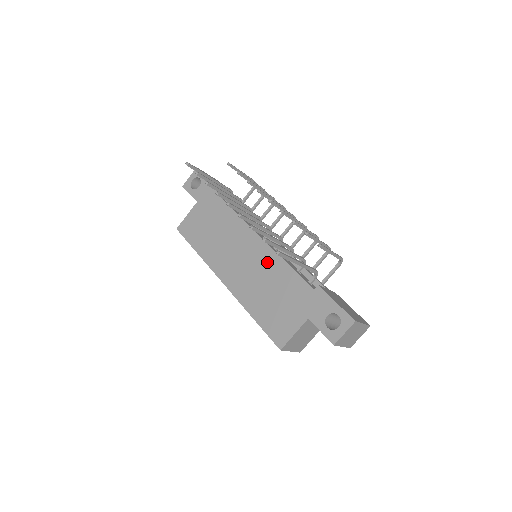
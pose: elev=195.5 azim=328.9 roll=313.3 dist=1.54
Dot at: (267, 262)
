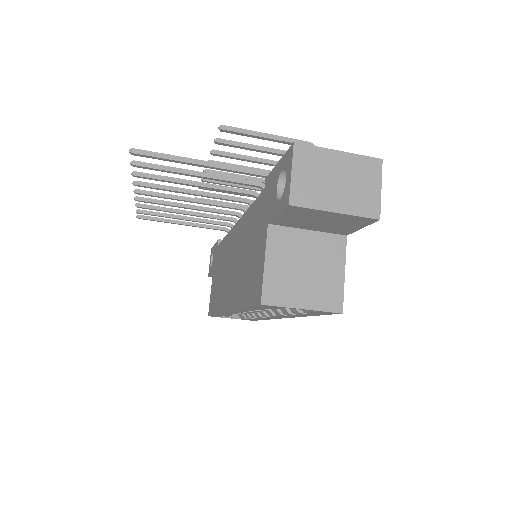
Dot at: (240, 235)
